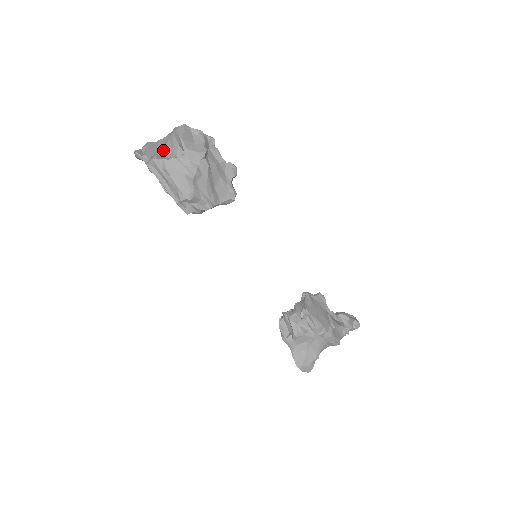
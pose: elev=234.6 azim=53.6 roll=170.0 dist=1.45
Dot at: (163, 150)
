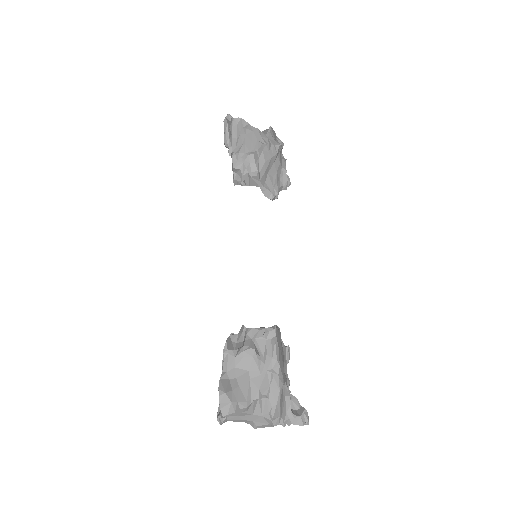
Dot at: occluded
